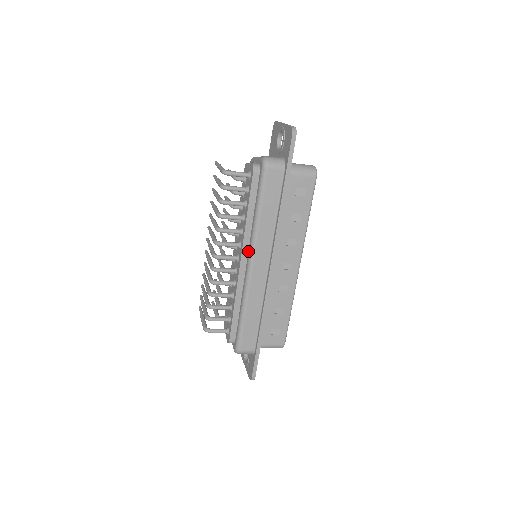
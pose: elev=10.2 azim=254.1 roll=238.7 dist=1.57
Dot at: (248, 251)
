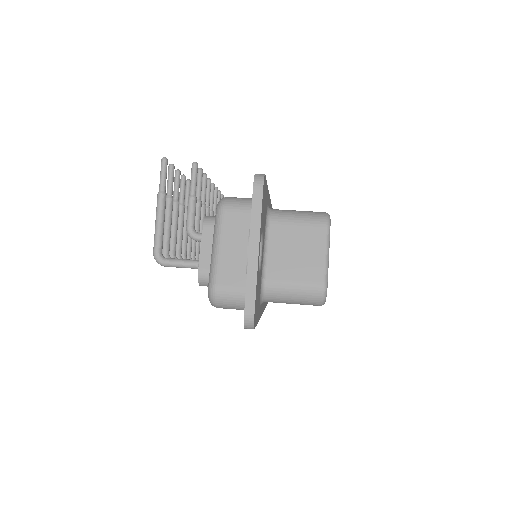
Dot at: occluded
